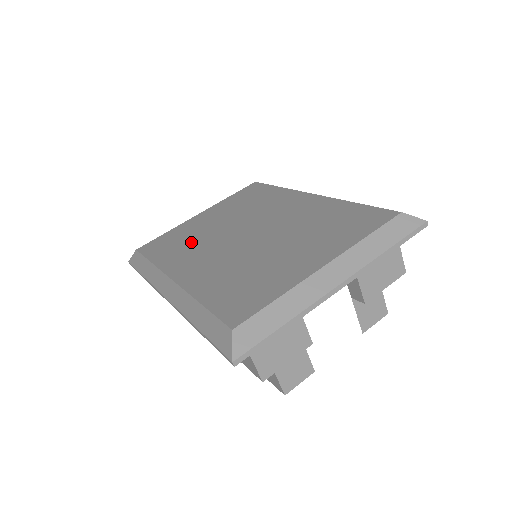
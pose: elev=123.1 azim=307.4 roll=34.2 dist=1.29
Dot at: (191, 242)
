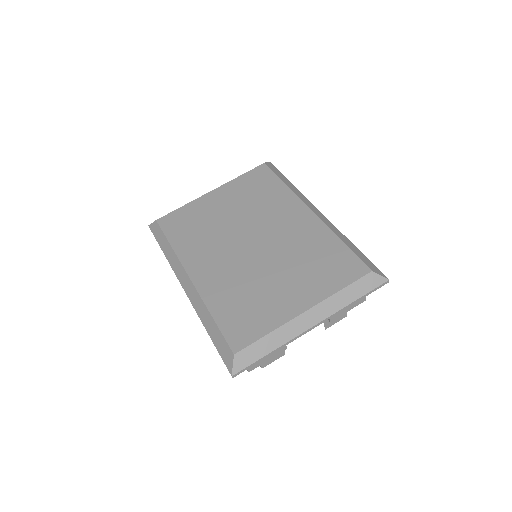
Dot at: (205, 232)
